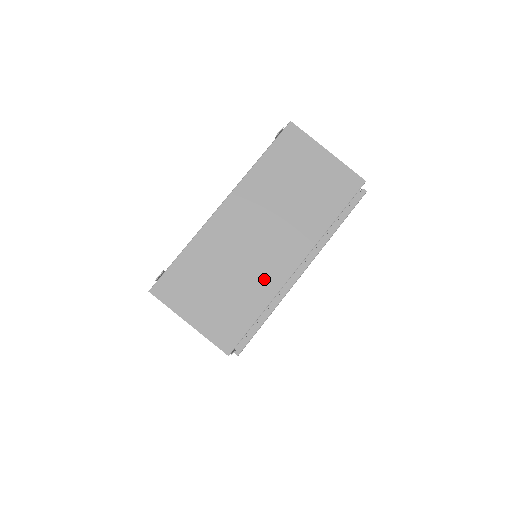
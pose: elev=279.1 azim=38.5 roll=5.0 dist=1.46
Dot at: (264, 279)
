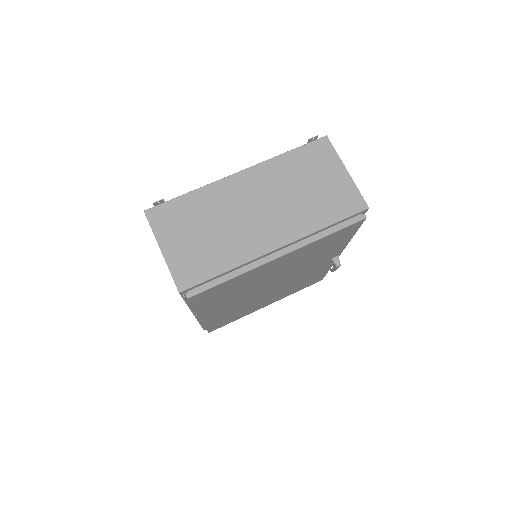
Dot at: (242, 245)
